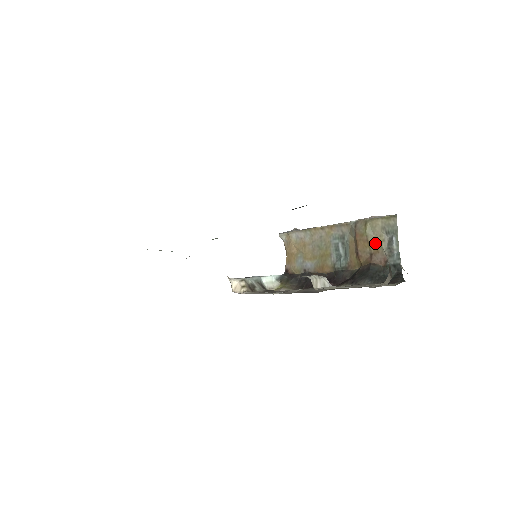
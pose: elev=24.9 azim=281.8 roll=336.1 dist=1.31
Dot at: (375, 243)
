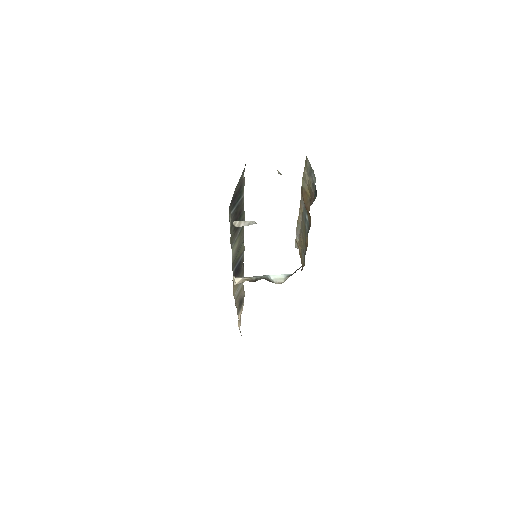
Dot at: (309, 189)
